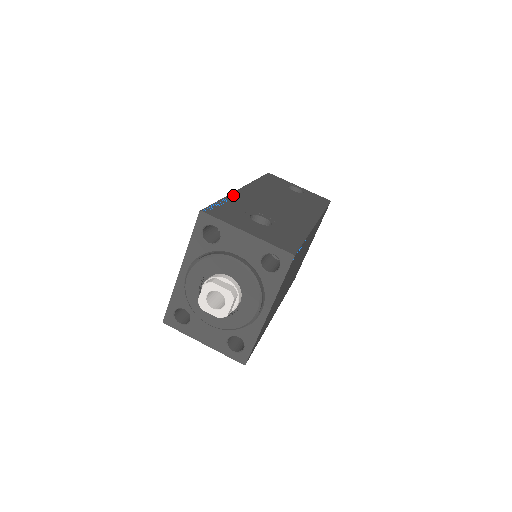
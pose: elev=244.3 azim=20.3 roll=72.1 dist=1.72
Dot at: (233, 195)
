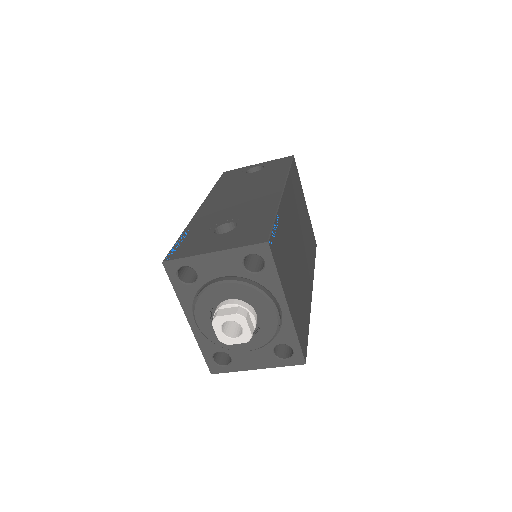
Dot at: (192, 222)
